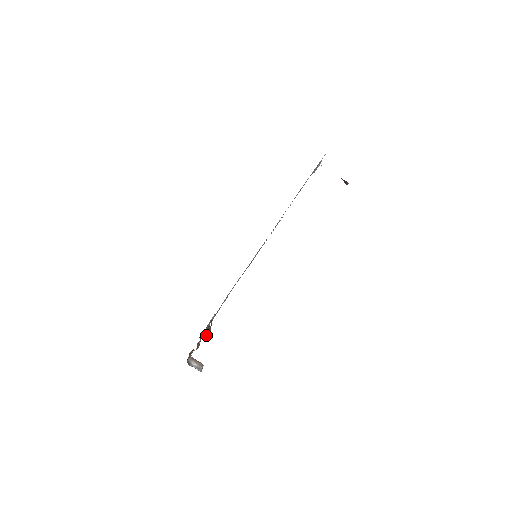
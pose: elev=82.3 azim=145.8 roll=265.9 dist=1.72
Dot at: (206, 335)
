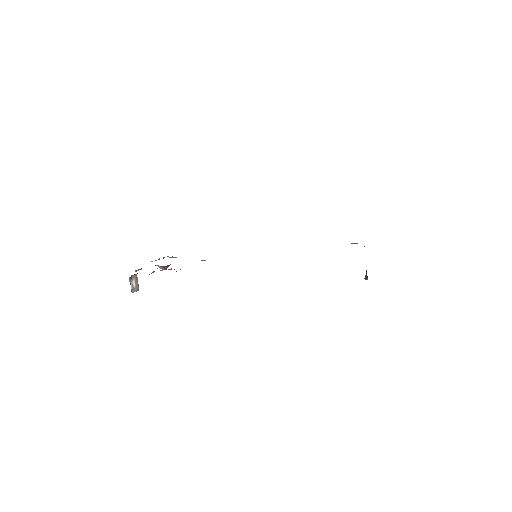
Dot at: (160, 268)
